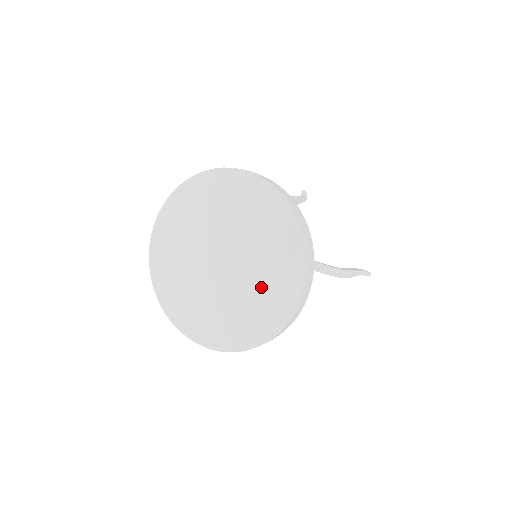
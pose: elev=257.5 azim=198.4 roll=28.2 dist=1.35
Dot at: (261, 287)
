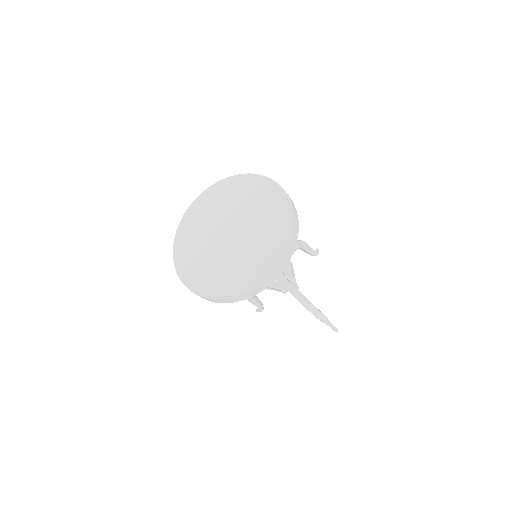
Dot at: (247, 258)
